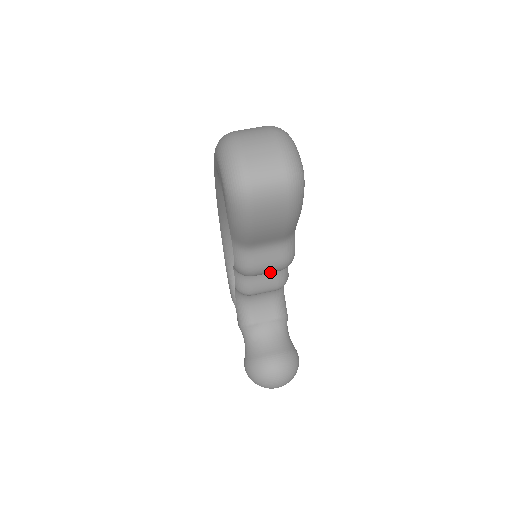
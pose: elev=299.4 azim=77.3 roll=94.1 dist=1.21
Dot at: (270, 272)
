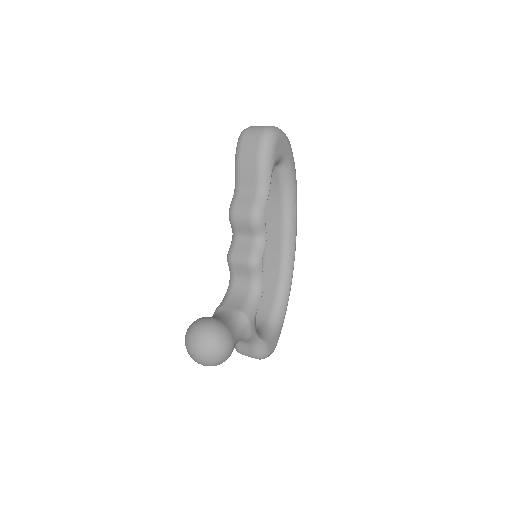
Dot at: (244, 220)
